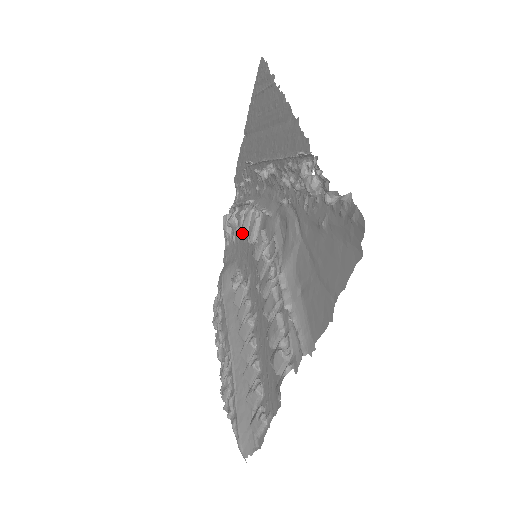
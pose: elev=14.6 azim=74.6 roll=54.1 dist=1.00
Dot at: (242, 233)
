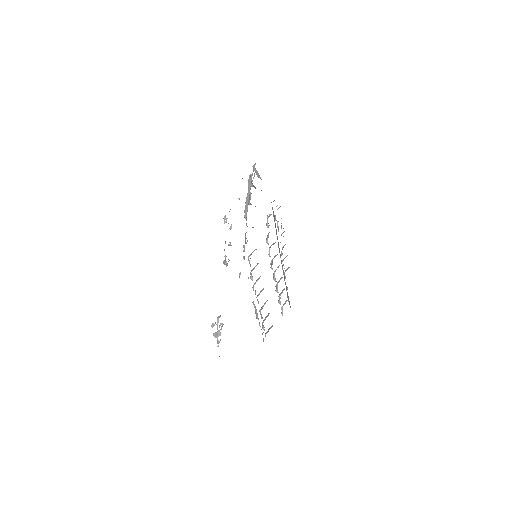
Dot at: occluded
